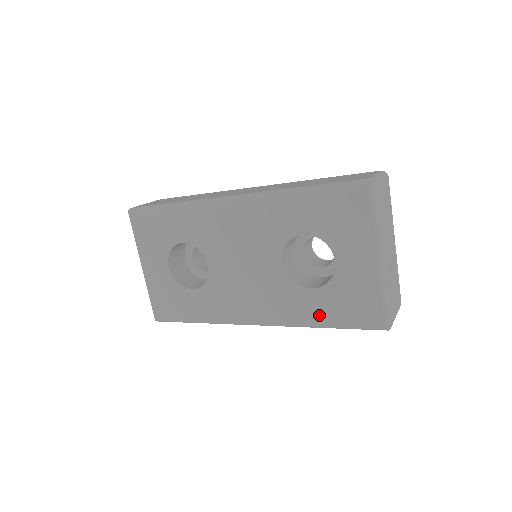
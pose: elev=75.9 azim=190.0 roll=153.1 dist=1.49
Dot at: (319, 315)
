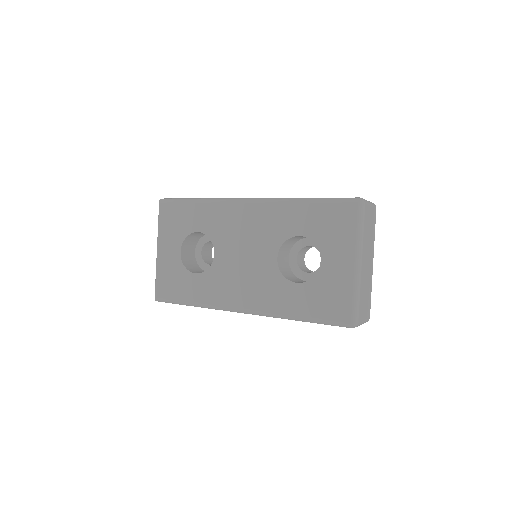
Dot at: (298, 307)
